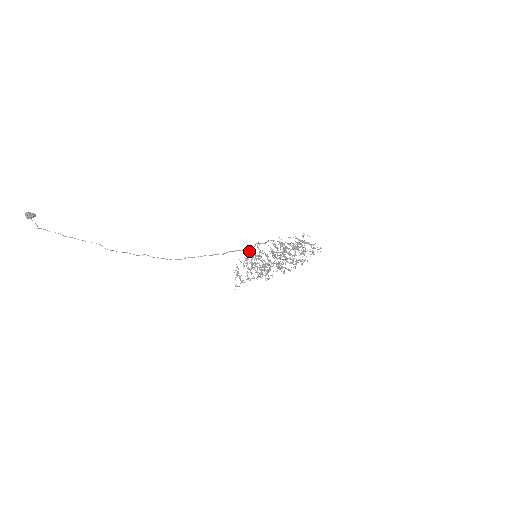
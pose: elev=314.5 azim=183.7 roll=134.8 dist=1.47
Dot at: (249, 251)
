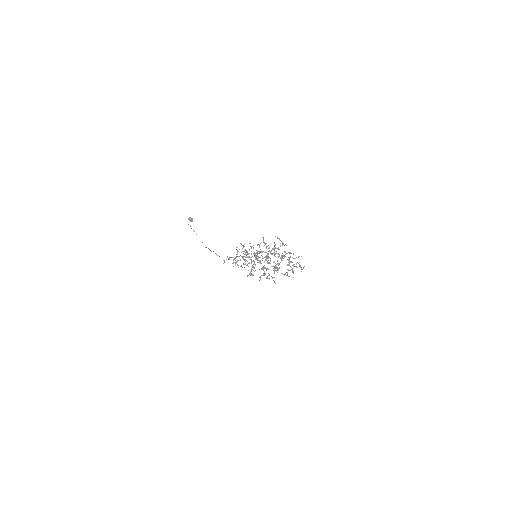
Dot at: occluded
